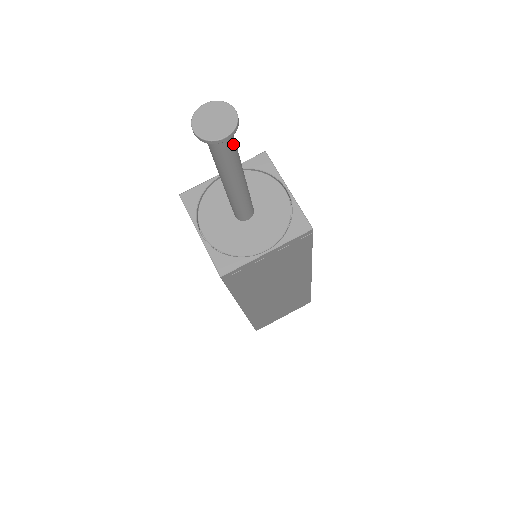
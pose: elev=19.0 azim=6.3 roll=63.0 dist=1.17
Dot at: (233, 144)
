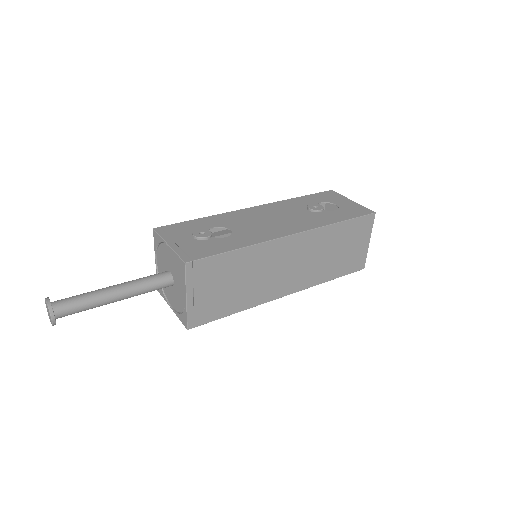
Dot at: (71, 305)
